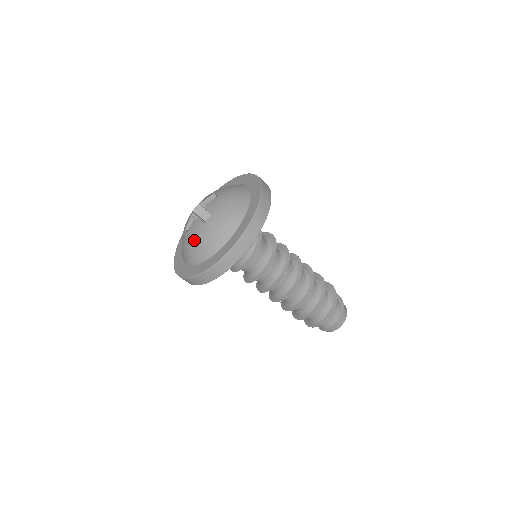
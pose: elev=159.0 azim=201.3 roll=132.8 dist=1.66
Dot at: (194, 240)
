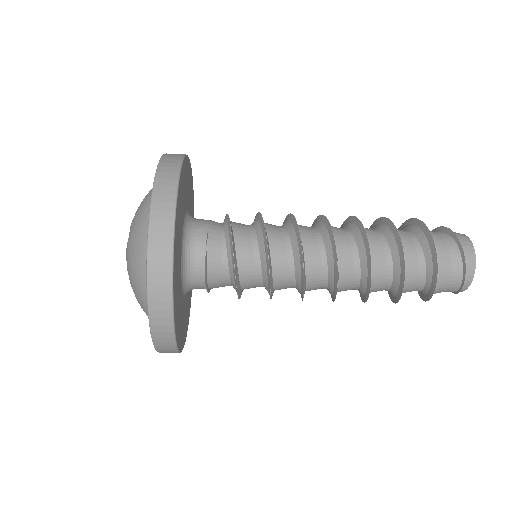
Dot at: (130, 265)
